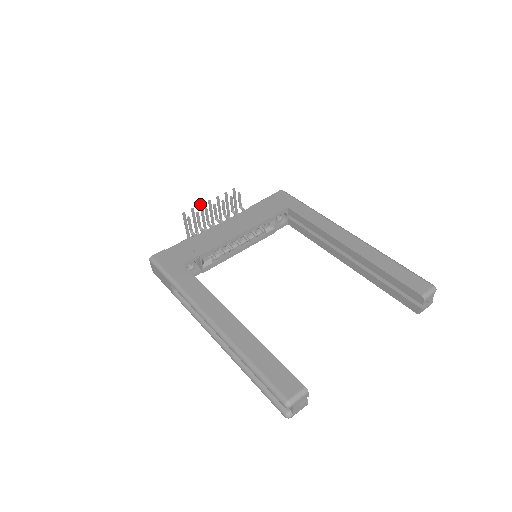
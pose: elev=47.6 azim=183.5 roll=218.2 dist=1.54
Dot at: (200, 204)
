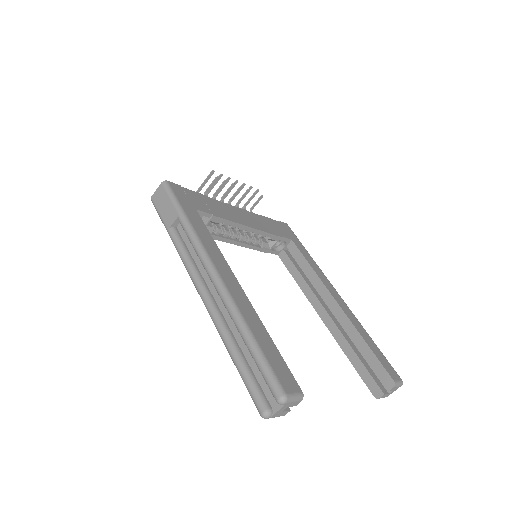
Dot at: occluded
